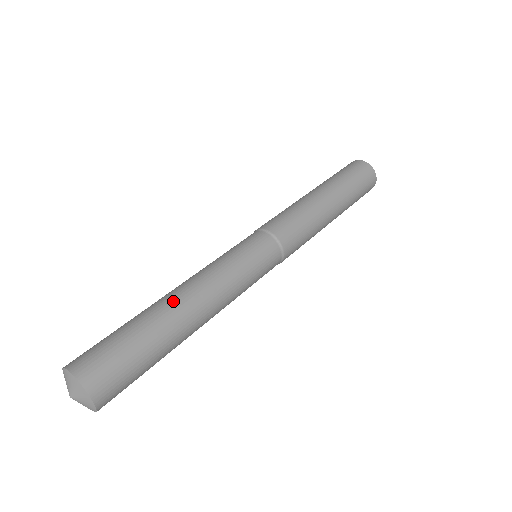
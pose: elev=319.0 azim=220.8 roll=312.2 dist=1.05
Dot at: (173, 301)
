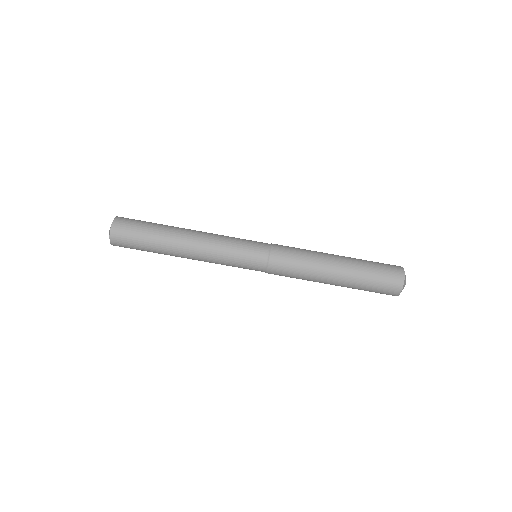
Dot at: (178, 244)
